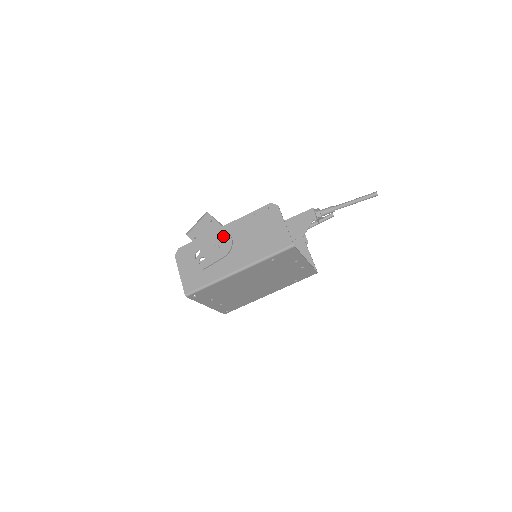
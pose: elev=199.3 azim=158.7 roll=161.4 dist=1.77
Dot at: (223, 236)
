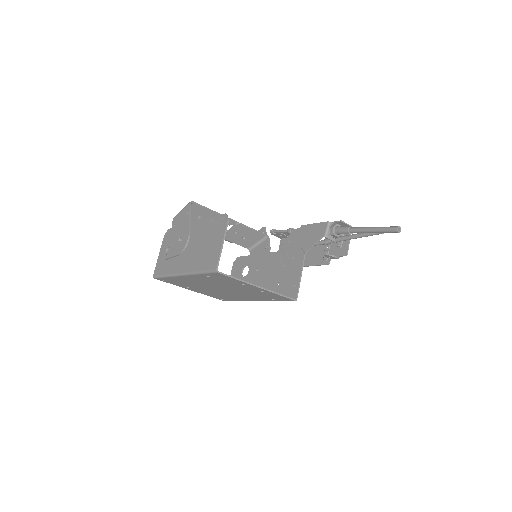
Dot at: (185, 233)
